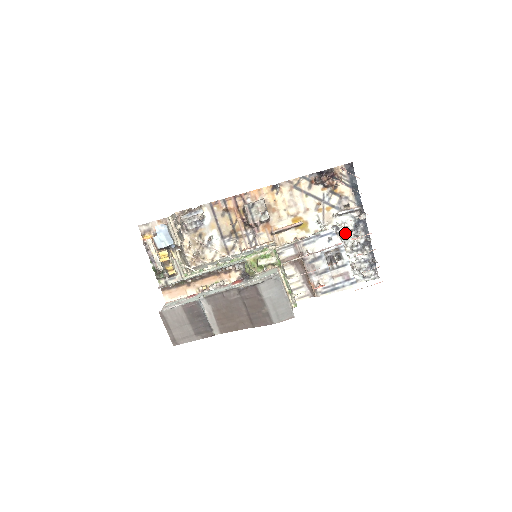
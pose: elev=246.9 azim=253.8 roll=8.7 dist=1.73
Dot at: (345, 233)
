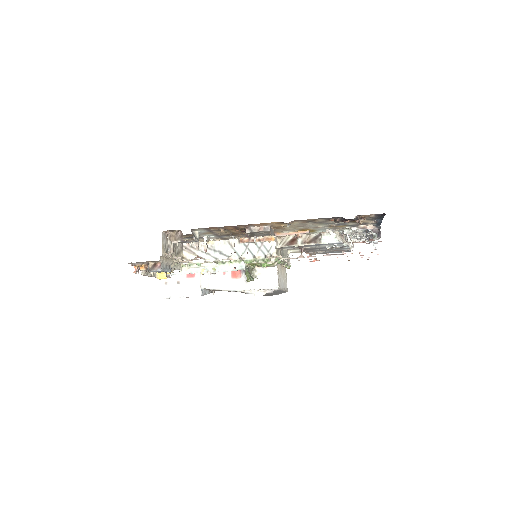
Dot at: (353, 233)
